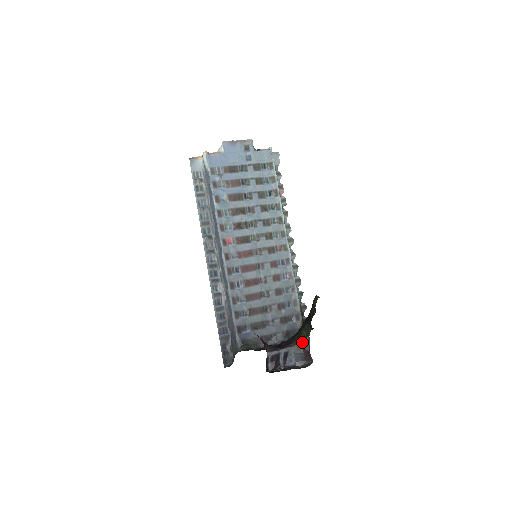
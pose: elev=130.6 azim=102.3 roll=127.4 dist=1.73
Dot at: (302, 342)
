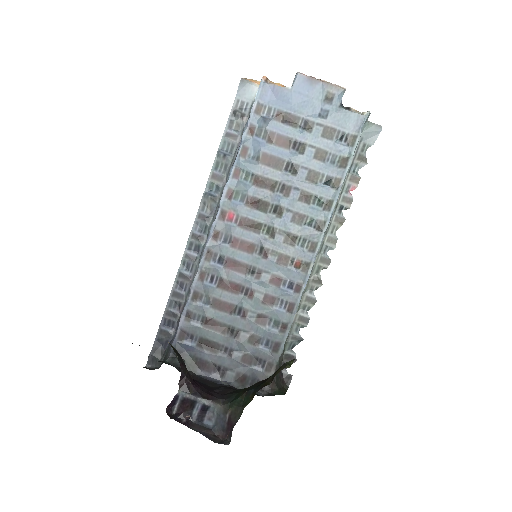
Dot at: (232, 408)
